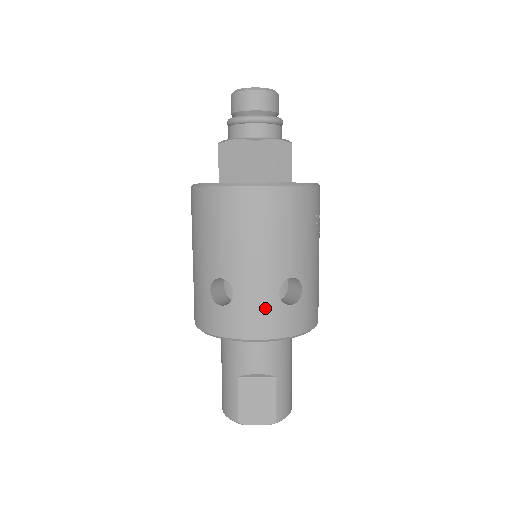
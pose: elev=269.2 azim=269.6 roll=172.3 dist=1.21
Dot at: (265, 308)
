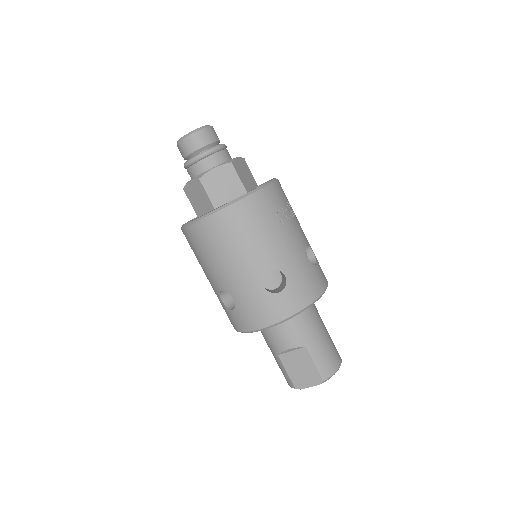
Dot at: (259, 302)
